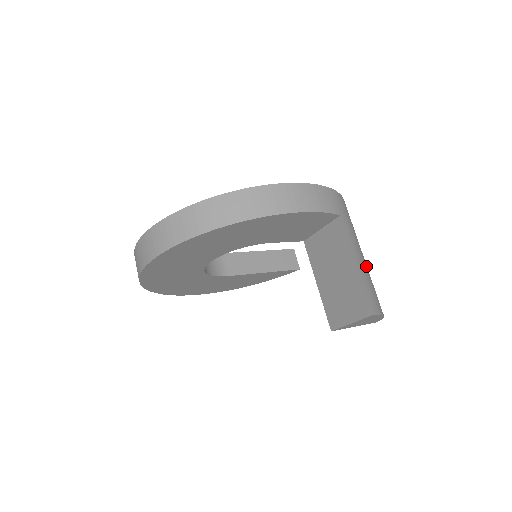
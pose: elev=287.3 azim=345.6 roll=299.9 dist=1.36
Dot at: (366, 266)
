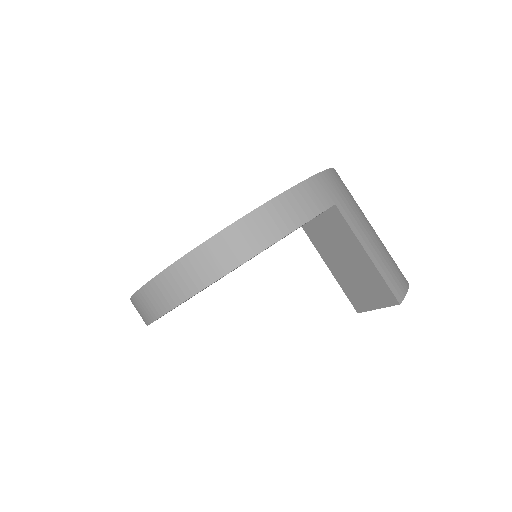
Dot at: (377, 241)
